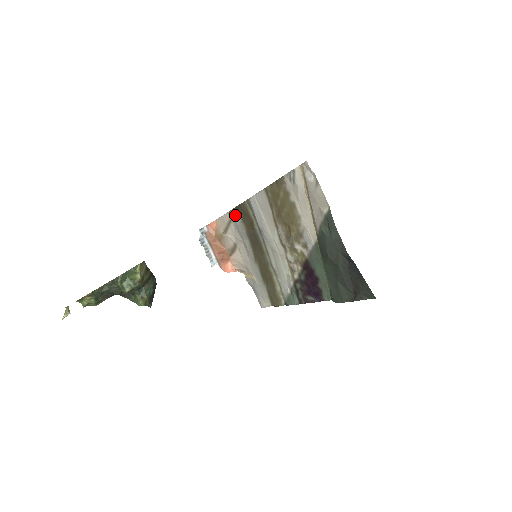
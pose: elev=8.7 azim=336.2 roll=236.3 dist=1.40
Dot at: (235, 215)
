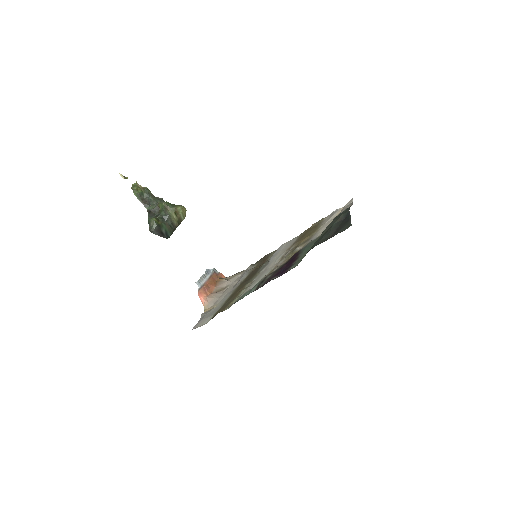
Dot at: (252, 266)
